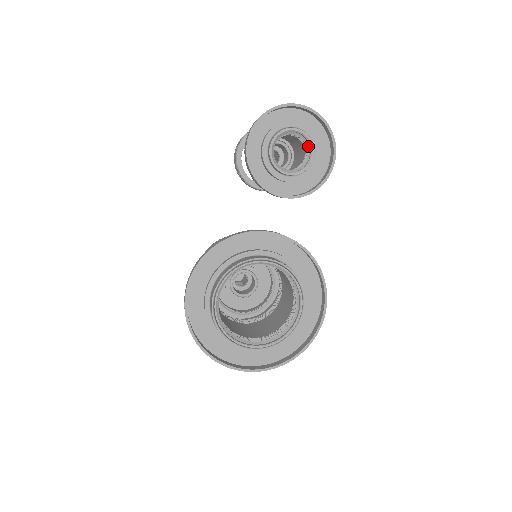
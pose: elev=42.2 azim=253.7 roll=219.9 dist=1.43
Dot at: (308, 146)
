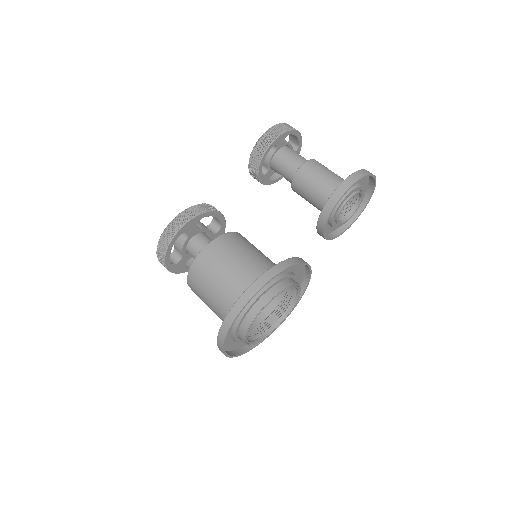
Dot at: (356, 203)
